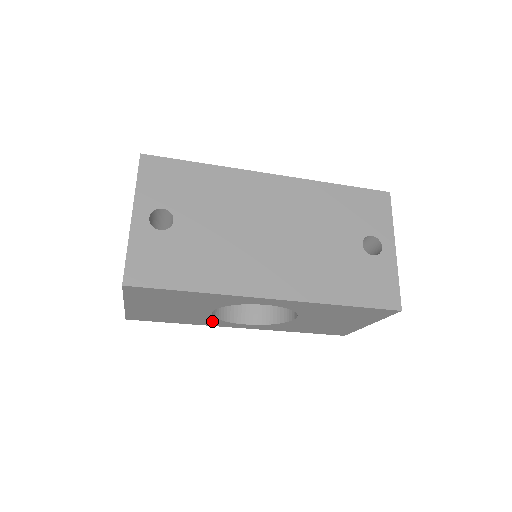
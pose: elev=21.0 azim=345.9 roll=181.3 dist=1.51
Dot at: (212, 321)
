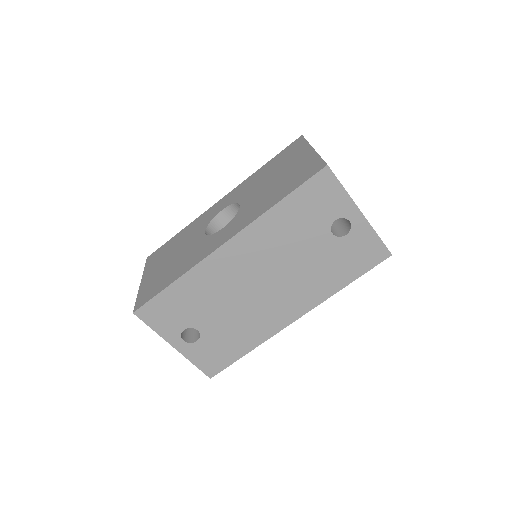
Dot at: occluded
